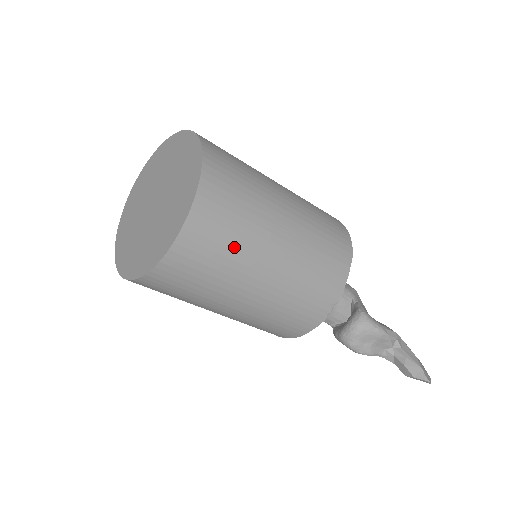
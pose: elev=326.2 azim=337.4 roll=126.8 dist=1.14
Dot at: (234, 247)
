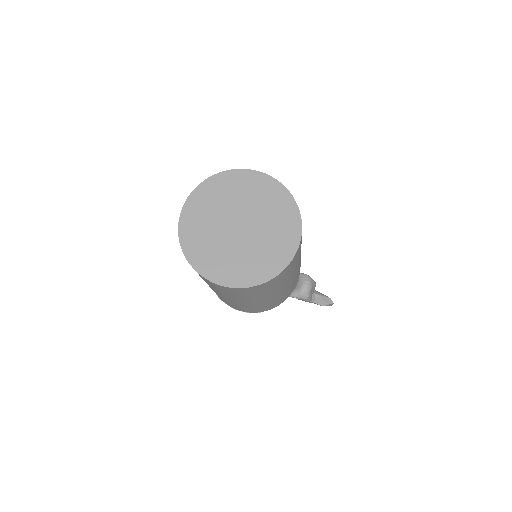
Dot at: occluded
